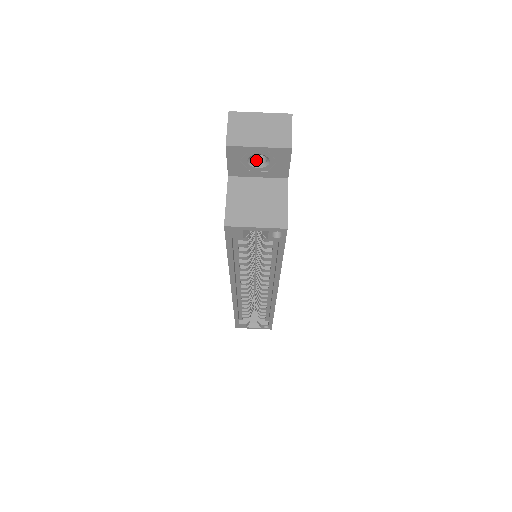
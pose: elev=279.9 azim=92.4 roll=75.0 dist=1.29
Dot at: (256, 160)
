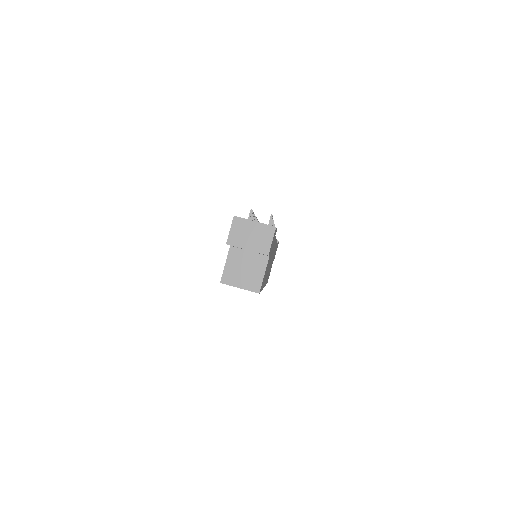
Dot at: occluded
